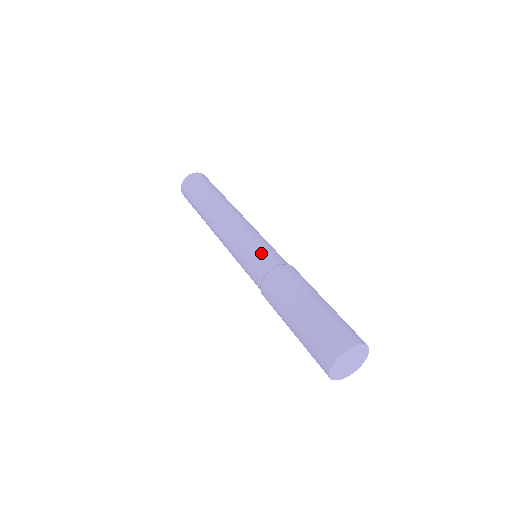
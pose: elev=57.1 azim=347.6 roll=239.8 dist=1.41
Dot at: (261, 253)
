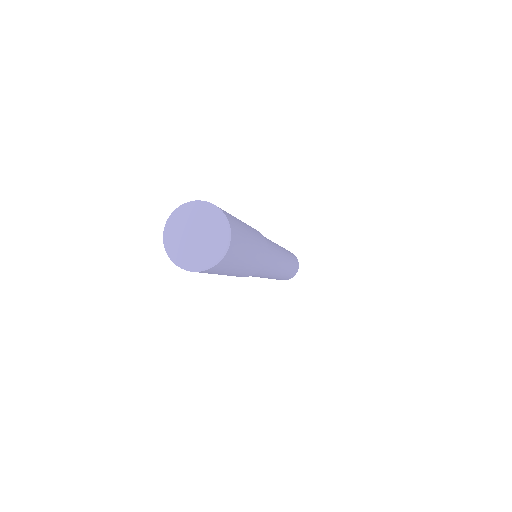
Dot at: occluded
